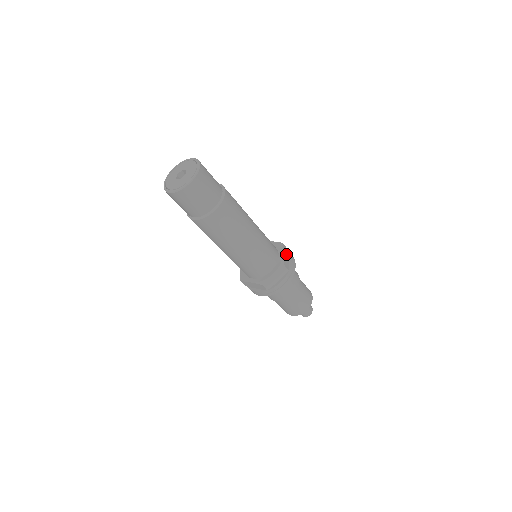
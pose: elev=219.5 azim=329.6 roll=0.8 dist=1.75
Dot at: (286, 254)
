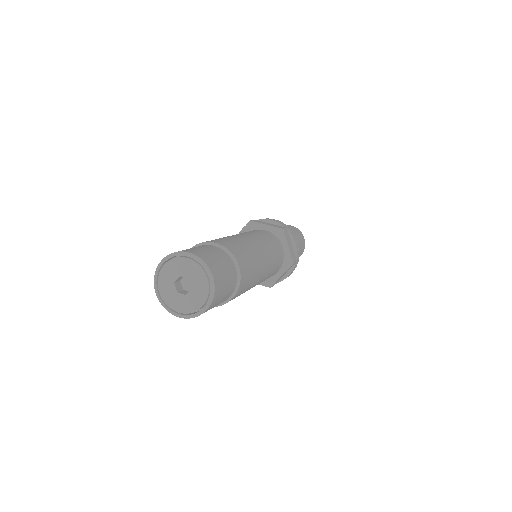
Dot at: (288, 270)
